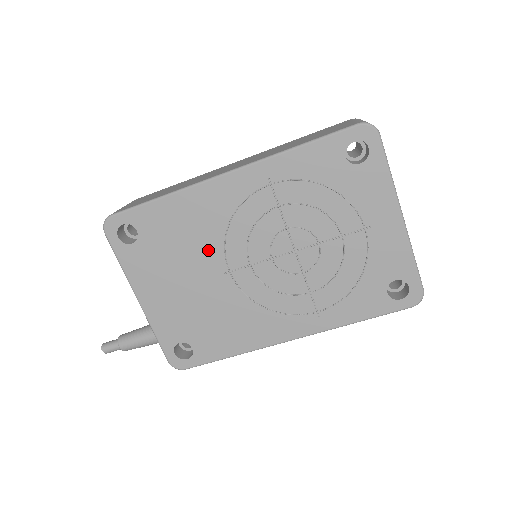
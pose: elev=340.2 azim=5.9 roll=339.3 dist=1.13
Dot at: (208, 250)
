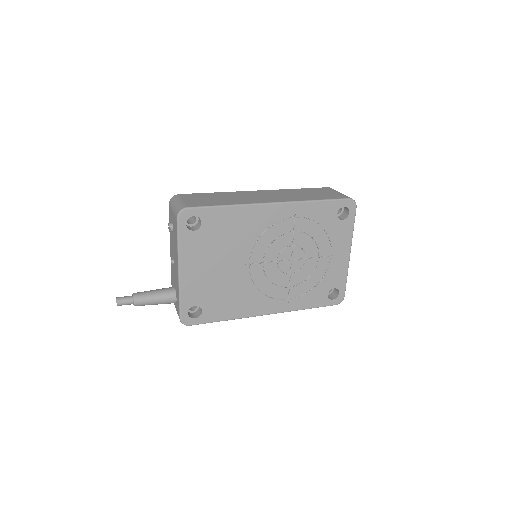
Dot at: (242, 247)
